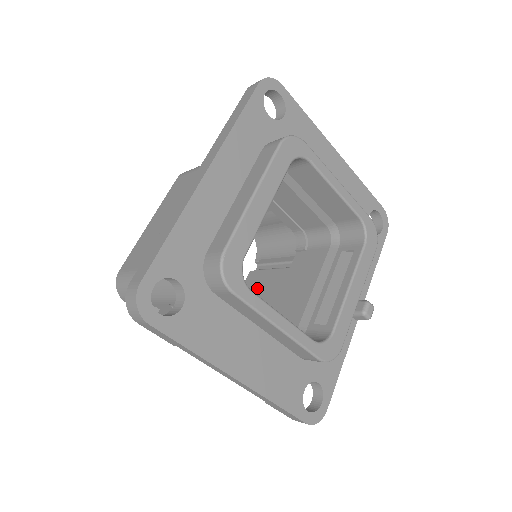
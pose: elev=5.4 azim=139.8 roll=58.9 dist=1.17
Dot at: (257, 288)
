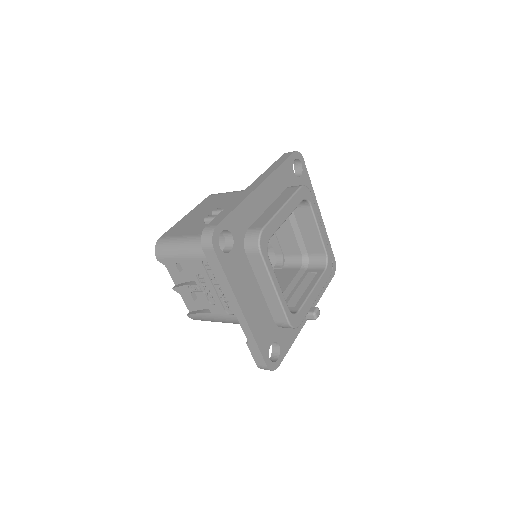
Dot at: occluded
